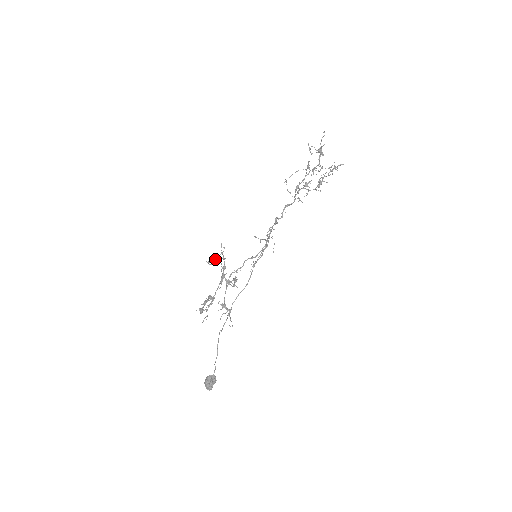
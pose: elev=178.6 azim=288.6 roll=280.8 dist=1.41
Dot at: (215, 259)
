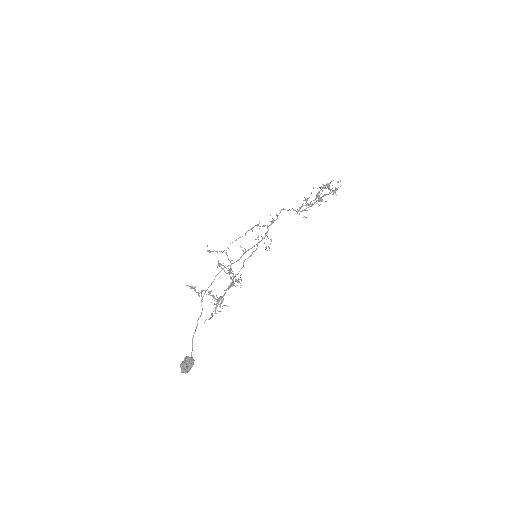
Dot at: (215, 251)
